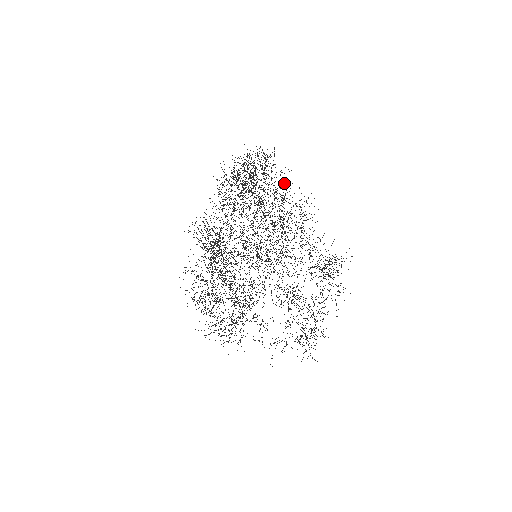
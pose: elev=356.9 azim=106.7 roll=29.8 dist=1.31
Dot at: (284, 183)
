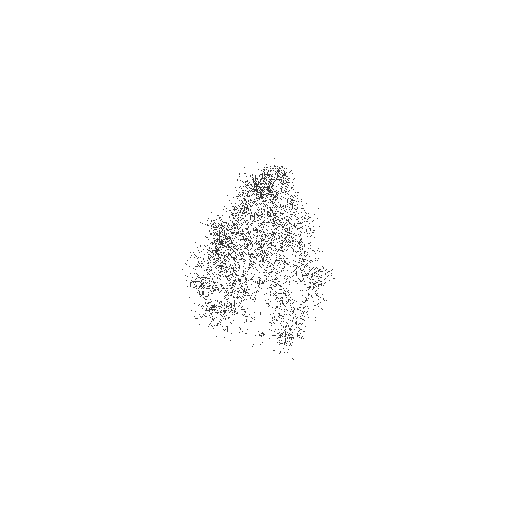
Dot at: (293, 197)
